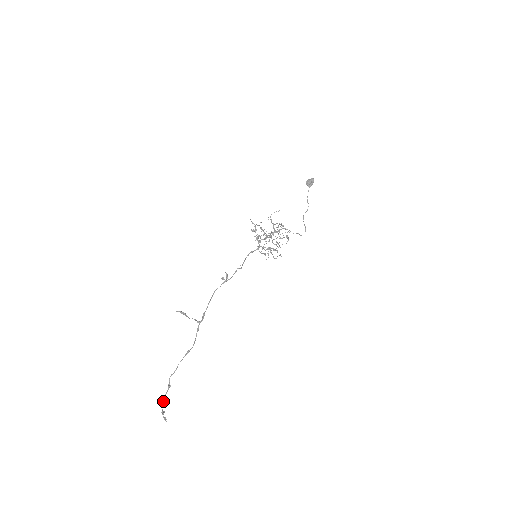
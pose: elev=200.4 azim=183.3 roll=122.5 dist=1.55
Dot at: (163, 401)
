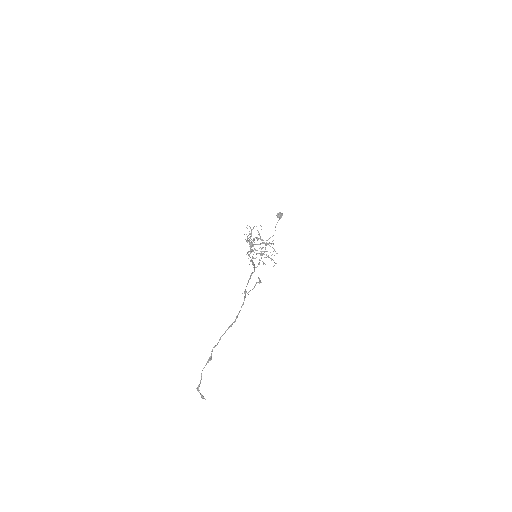
Dot at: occluded
